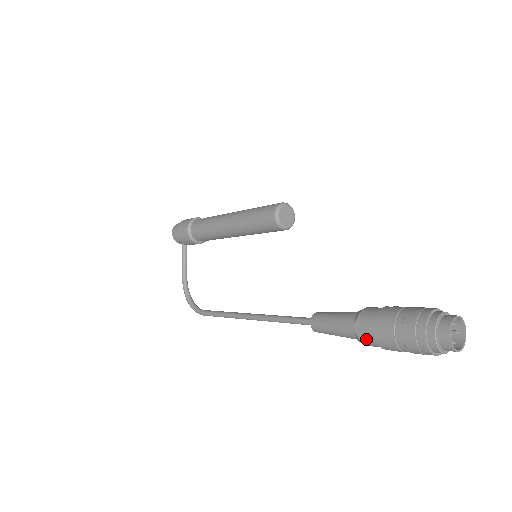
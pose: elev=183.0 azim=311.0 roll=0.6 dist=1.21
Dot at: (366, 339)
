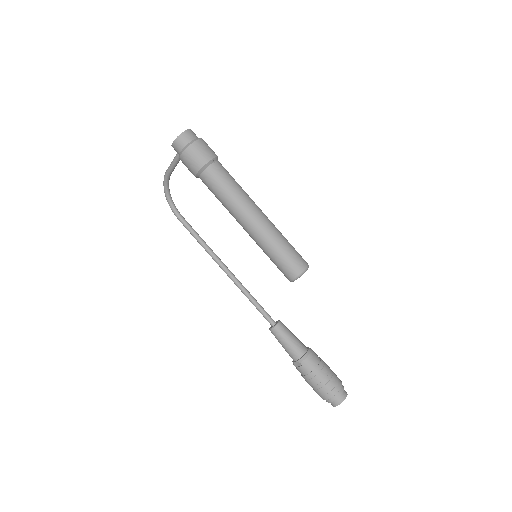
Dot at: (297, 369)
